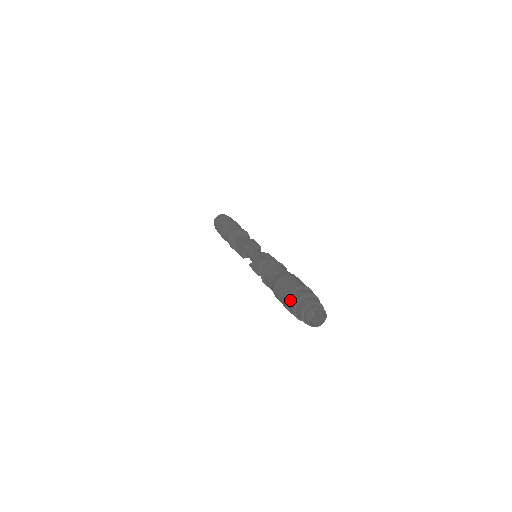
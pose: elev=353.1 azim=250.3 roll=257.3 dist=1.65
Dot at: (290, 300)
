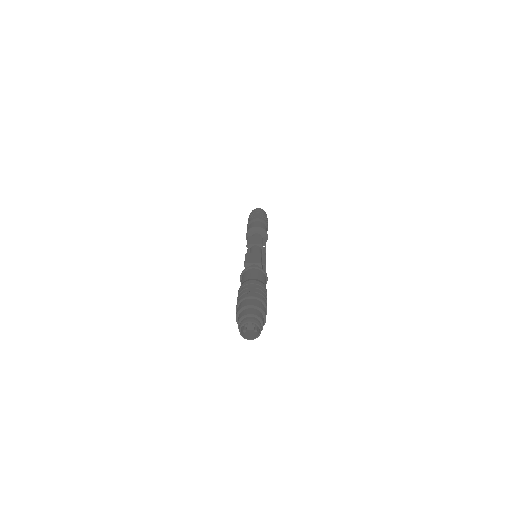
Dot at: (237, 309)
